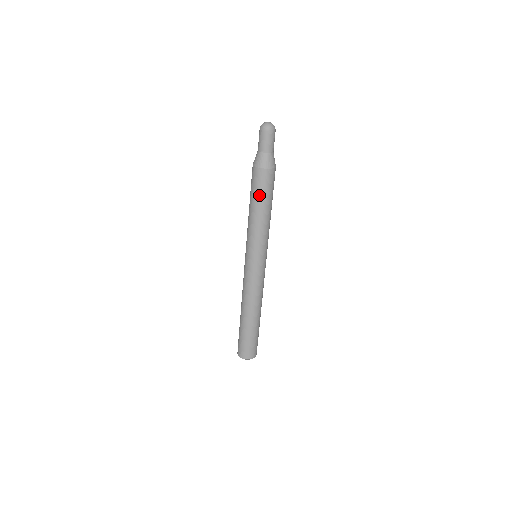
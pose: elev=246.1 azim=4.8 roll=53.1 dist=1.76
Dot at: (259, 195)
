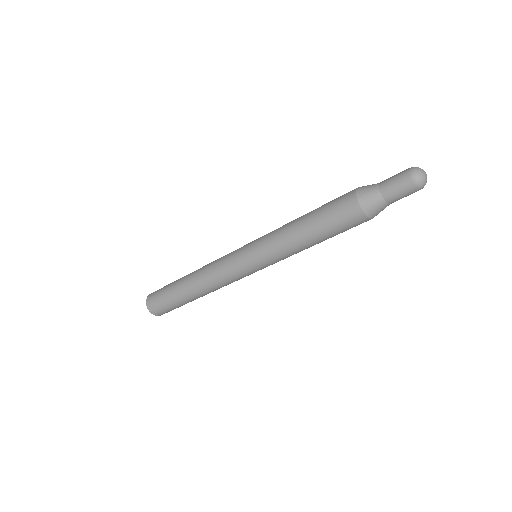
Dot at: (325, 221)
